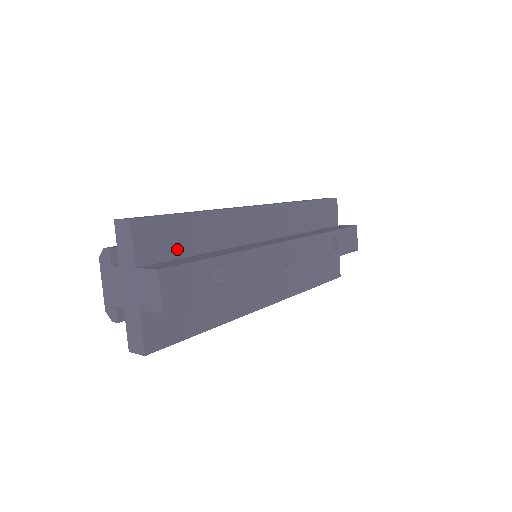
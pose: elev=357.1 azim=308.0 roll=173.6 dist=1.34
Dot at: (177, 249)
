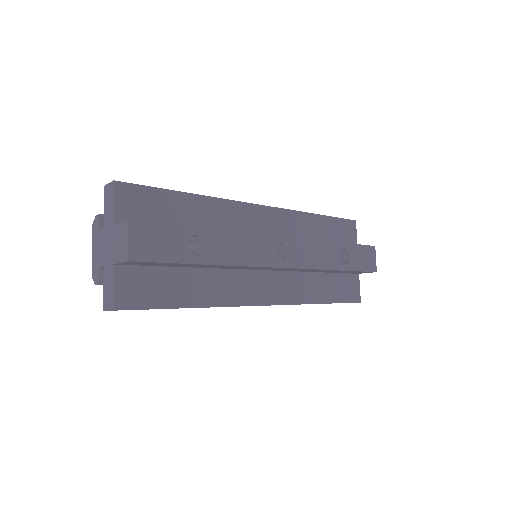
Dot at: (161, 220)
